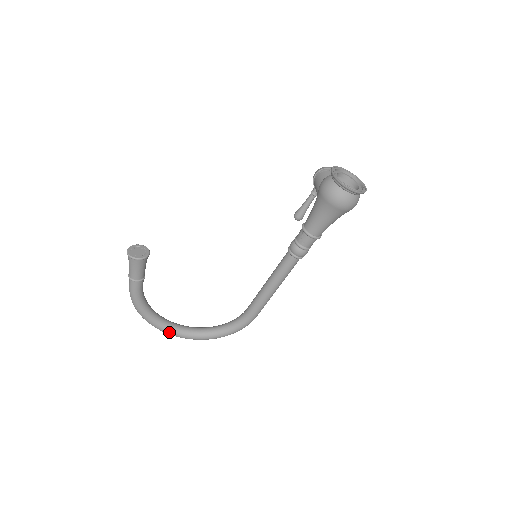
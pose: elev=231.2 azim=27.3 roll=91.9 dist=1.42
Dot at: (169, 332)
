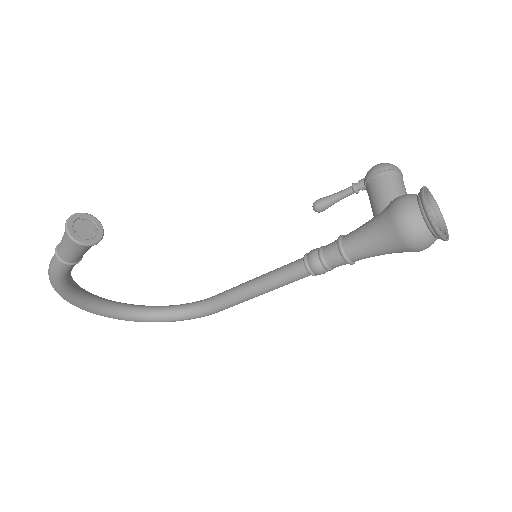
Dot at: (94, 312)
